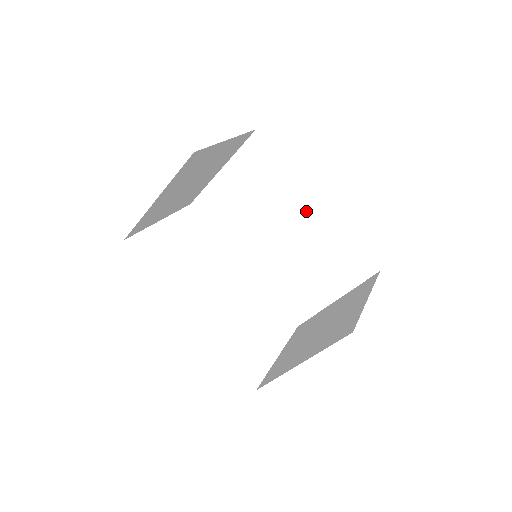
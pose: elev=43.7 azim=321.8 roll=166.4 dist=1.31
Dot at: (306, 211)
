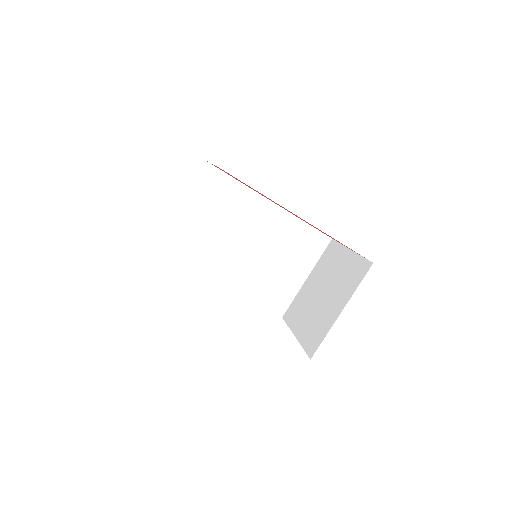
Dot at: (265, 214)
